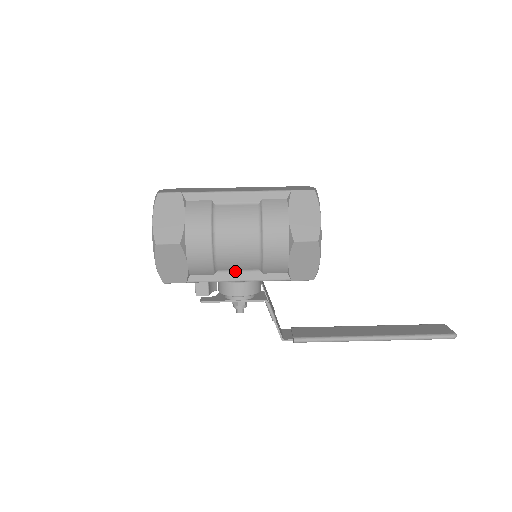
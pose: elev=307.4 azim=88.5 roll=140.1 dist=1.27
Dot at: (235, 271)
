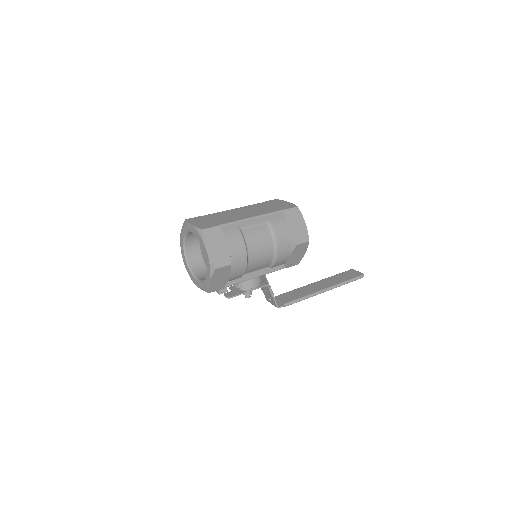
Dot at: (254, 271)
